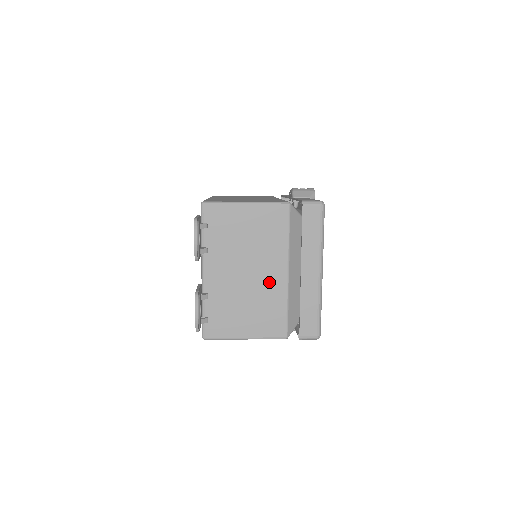
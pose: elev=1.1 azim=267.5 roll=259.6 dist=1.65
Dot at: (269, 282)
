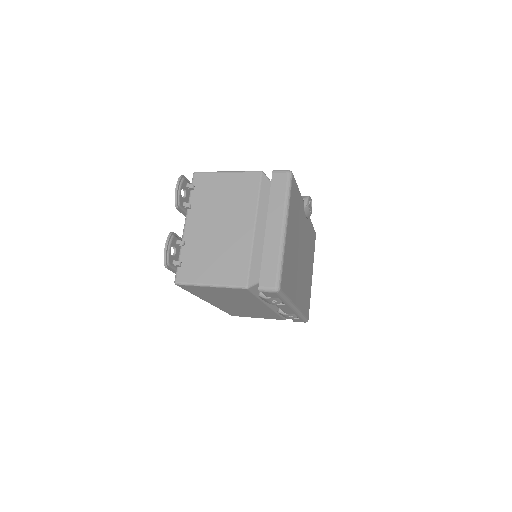
Dot at: (237, 235)
